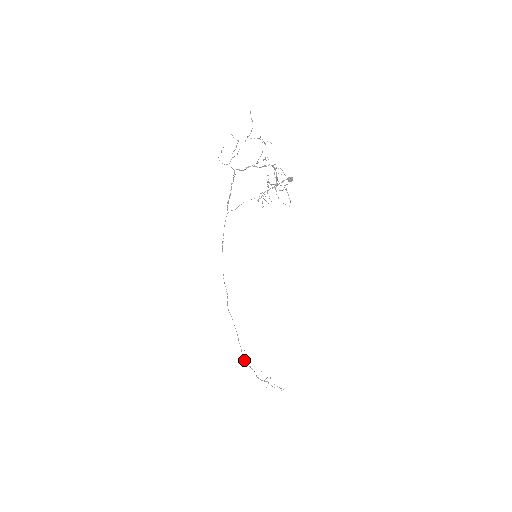
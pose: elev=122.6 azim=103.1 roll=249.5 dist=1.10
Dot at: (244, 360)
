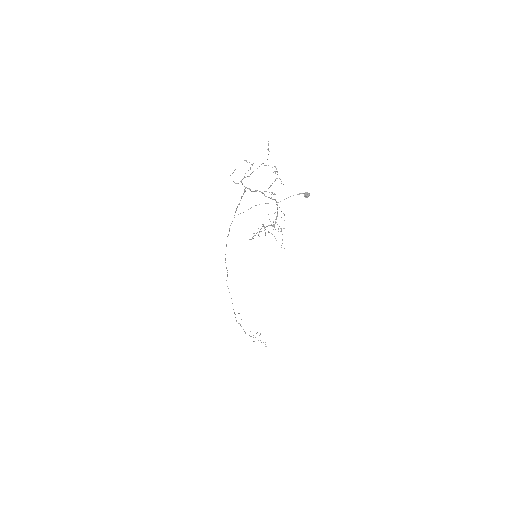
Dot at: (236, 320)
